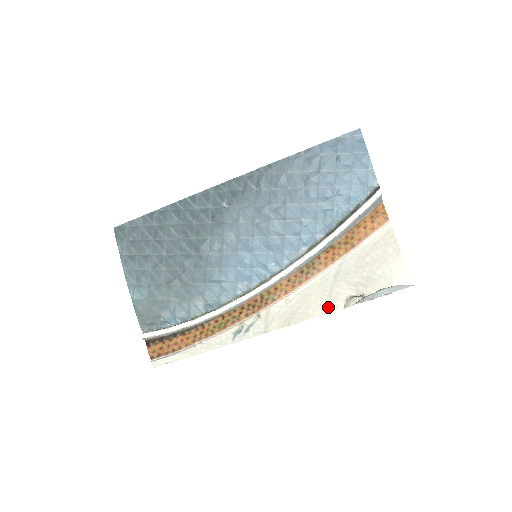
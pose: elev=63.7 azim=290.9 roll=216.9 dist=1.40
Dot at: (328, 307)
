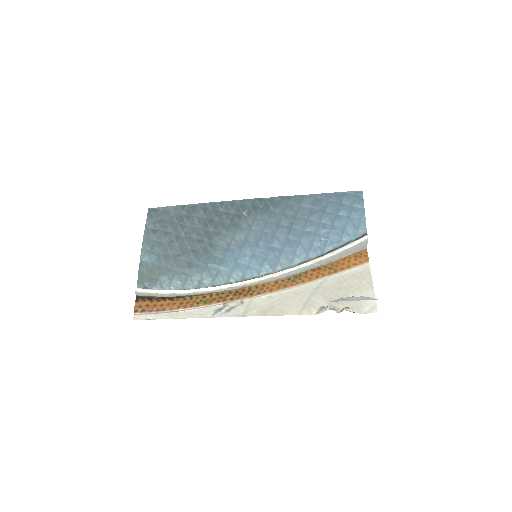
Dot at: (303, 310)
